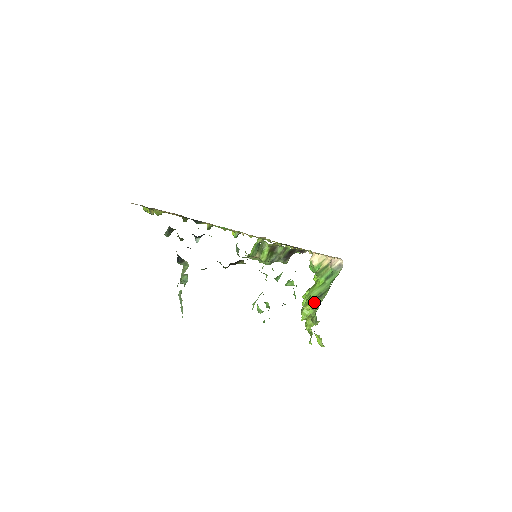
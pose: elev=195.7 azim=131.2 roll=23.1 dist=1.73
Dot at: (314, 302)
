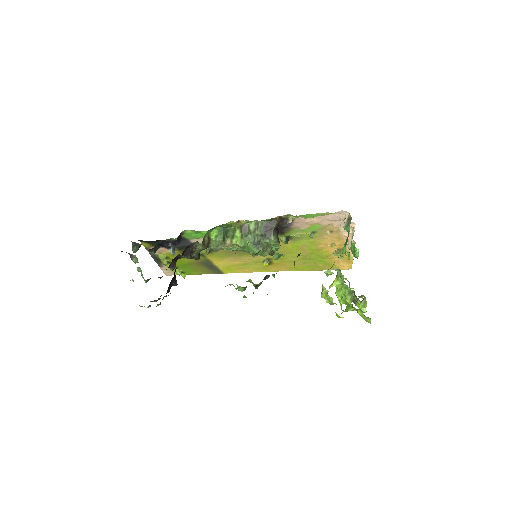
Dot at: (329, 269)
